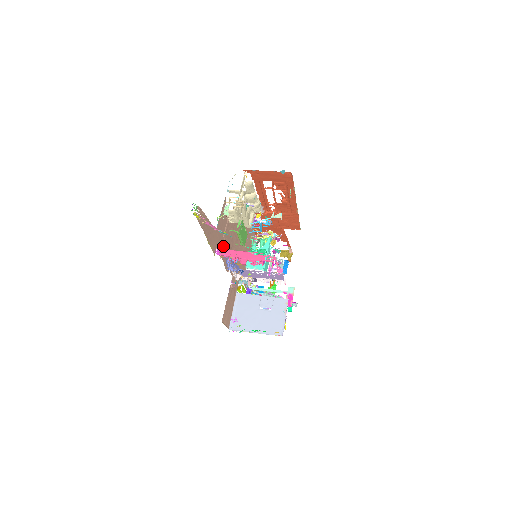
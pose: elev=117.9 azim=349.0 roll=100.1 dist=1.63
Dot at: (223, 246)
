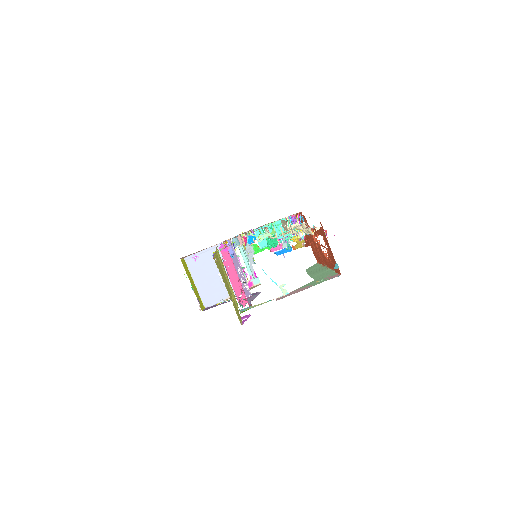
Dot at: occluded
